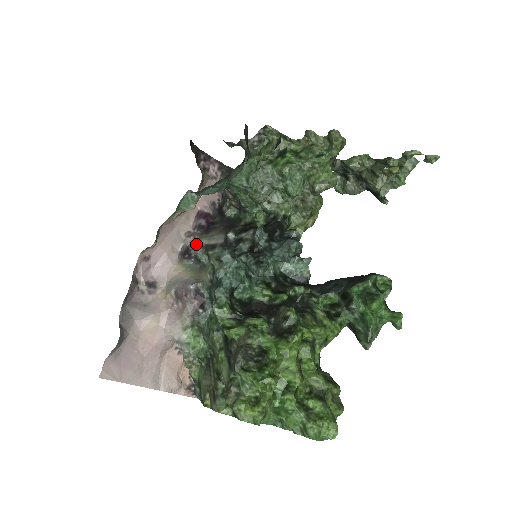
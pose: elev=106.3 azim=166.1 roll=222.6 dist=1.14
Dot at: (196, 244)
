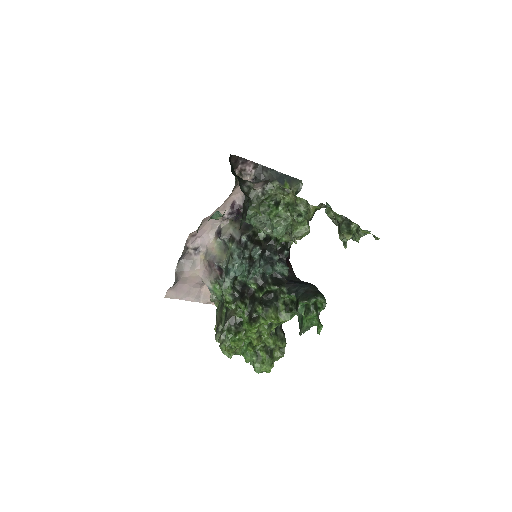
Dot at: (226, 230)
